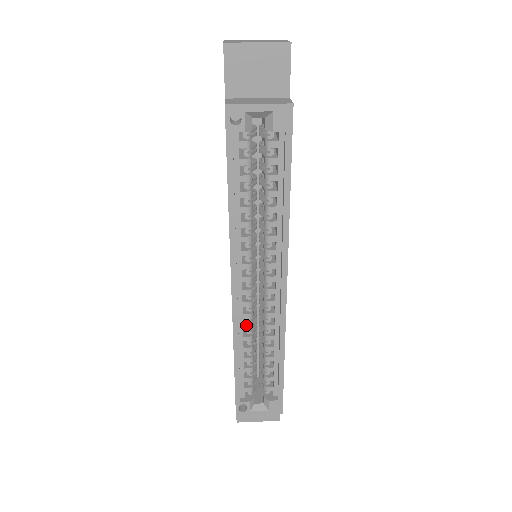
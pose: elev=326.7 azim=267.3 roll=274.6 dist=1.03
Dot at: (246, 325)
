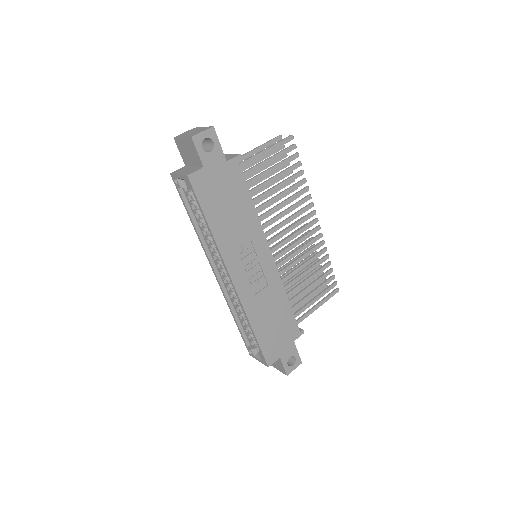
Dot at: (232, 298)
